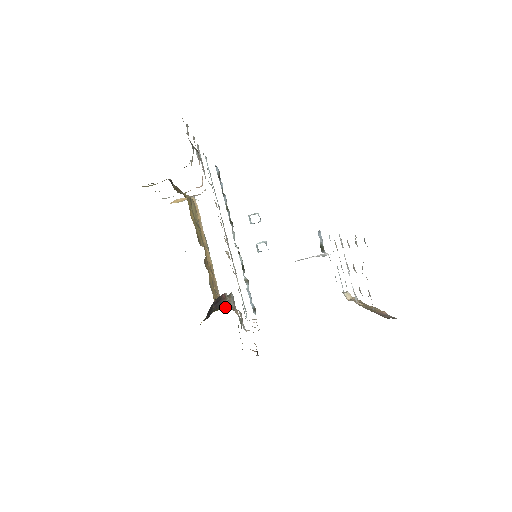
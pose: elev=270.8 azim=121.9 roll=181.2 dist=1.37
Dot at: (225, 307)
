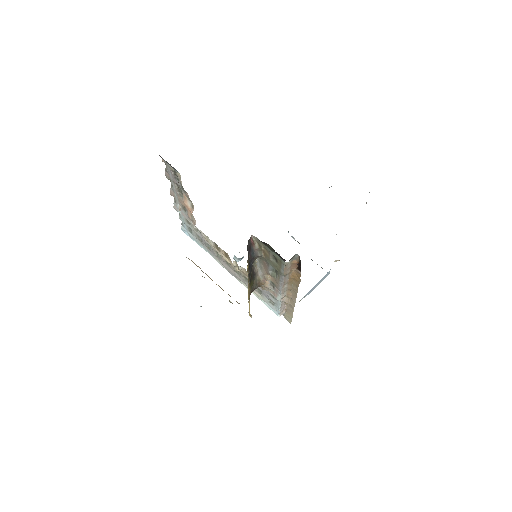
Dot at: (257, 282)
